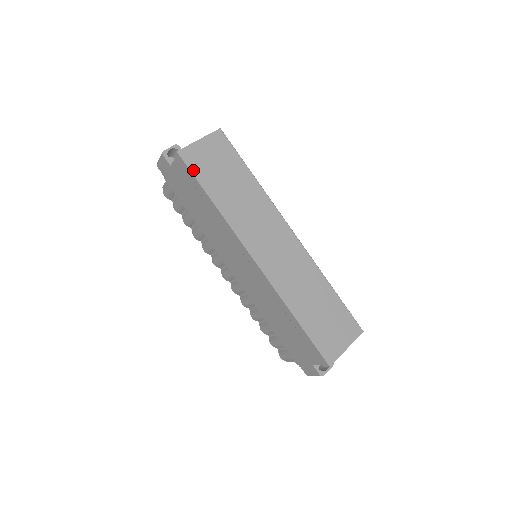
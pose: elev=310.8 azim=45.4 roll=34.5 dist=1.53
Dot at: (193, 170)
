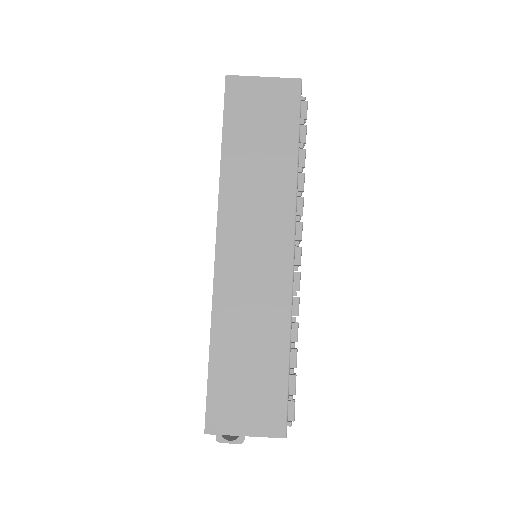
Dot at: (228, 105)
